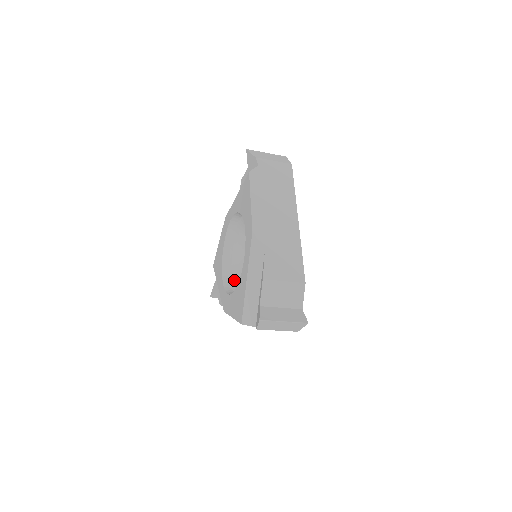
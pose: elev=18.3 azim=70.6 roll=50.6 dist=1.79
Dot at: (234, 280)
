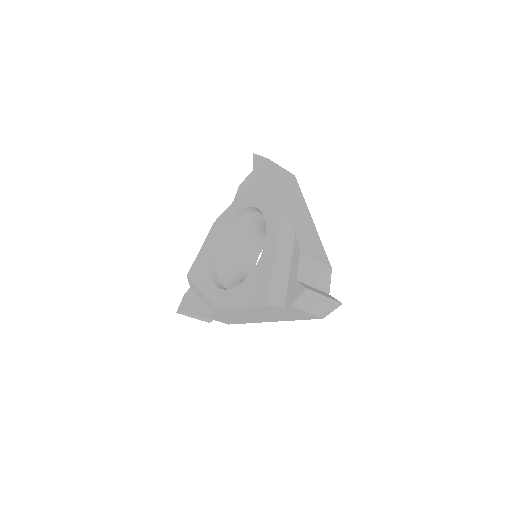
Dot at: (227, 281)
